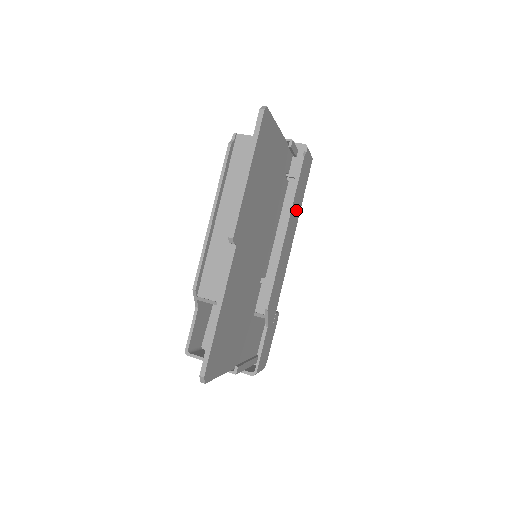
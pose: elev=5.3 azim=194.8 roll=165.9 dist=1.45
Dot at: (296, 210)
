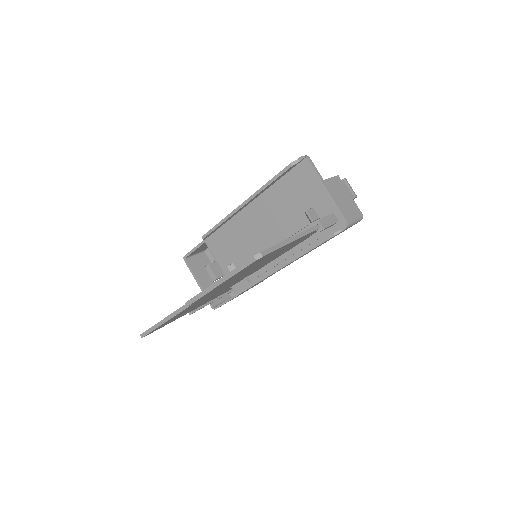
Dot at: occluded
